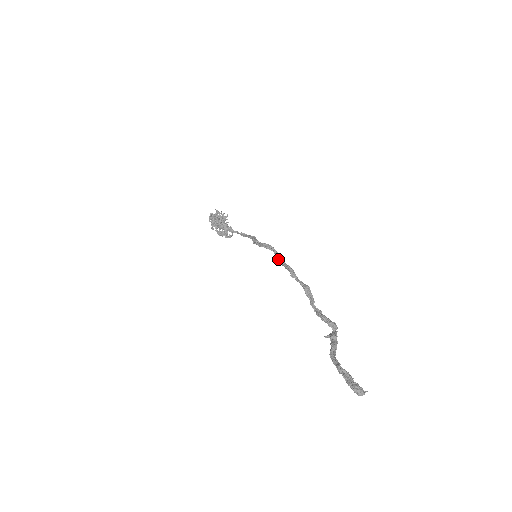
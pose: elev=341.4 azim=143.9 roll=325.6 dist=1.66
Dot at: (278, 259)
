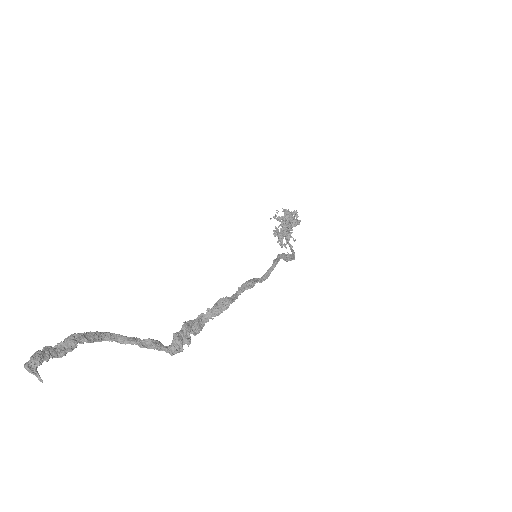
Dot at: (265, 274)
